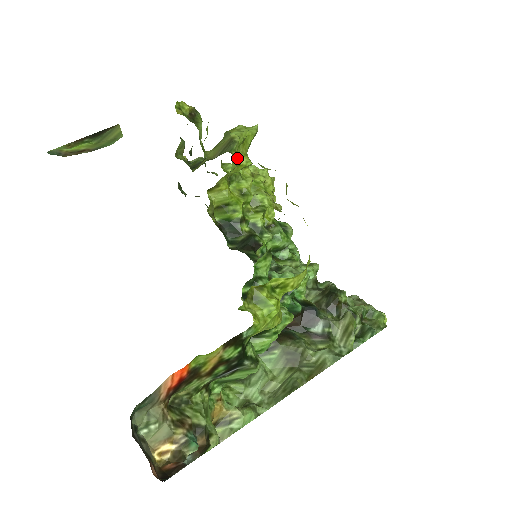
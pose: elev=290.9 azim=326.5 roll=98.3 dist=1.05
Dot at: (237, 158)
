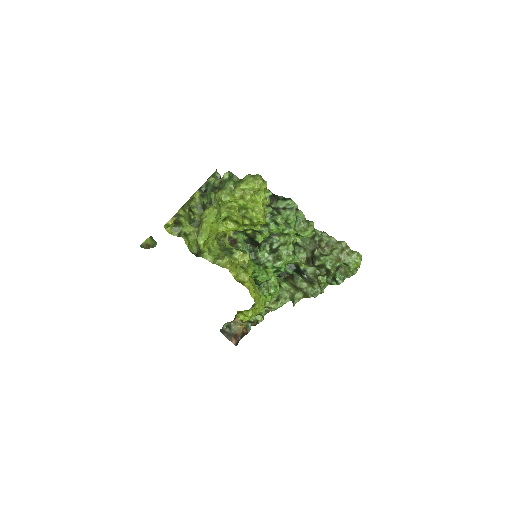
Dot at: (213, 235)
